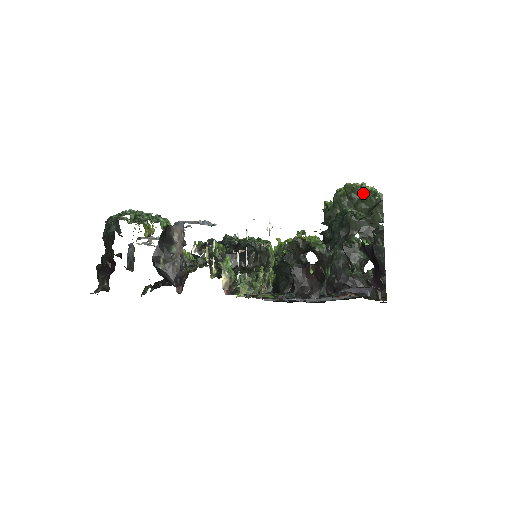
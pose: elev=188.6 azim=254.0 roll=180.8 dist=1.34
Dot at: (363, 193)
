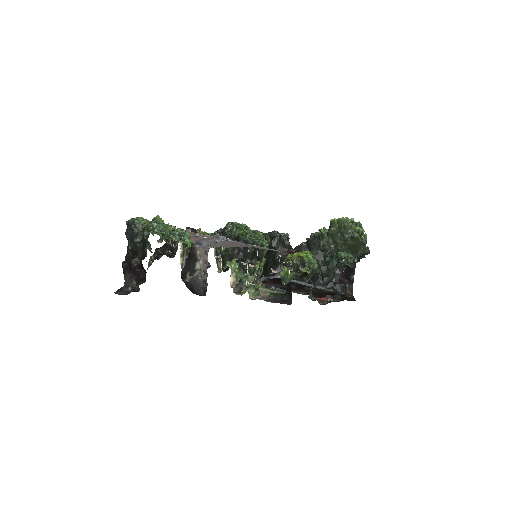
Dot at: (353, 234)
